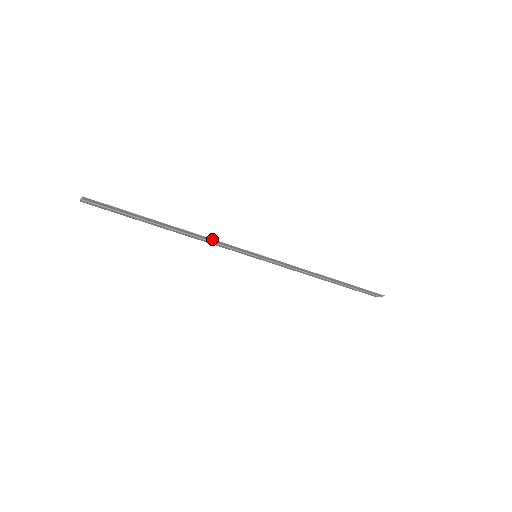
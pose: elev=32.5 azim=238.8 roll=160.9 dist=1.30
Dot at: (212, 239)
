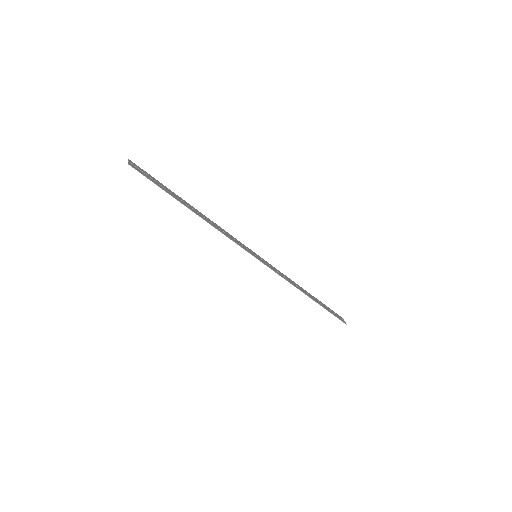
Dot at: occluded
